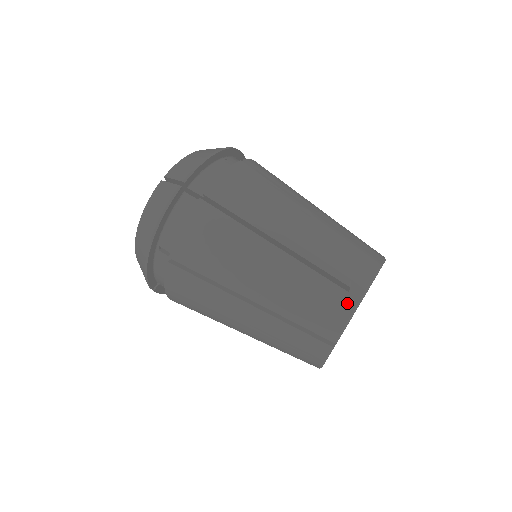
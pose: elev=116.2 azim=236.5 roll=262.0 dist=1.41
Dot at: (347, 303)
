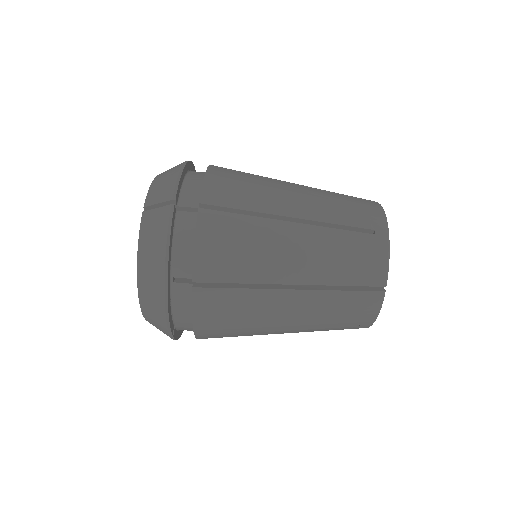
Dot at: occluded
